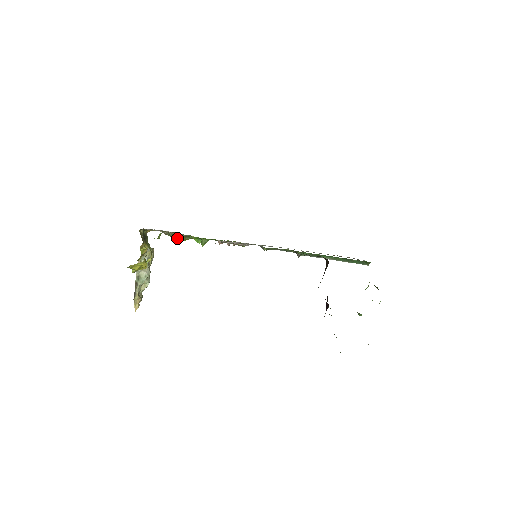
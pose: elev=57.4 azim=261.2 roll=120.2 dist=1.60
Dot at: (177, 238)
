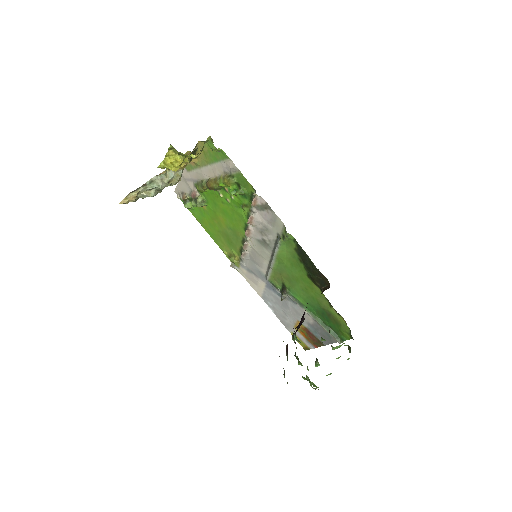
Dot at: (211, 183)
